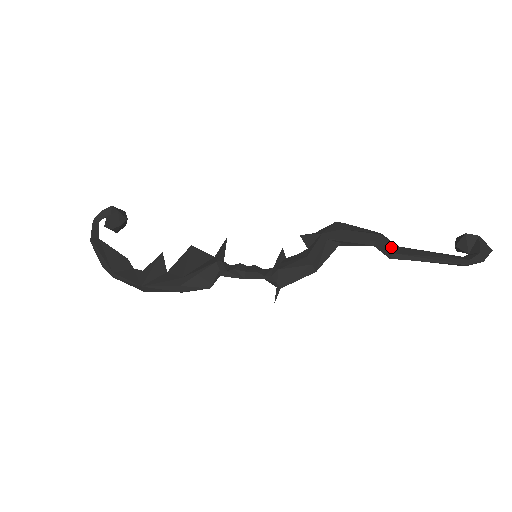
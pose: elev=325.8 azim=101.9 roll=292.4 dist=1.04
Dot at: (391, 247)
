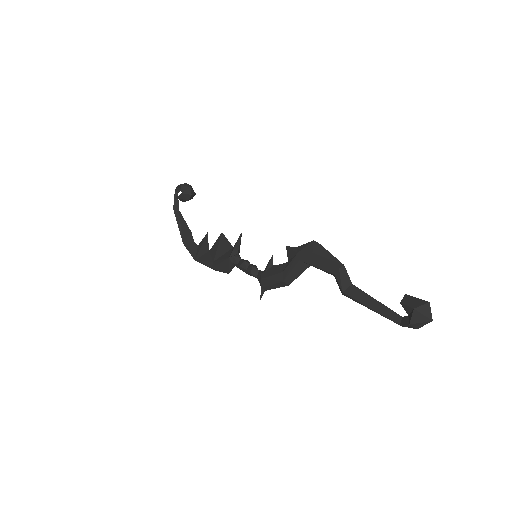
Dot at: (344, 285)
